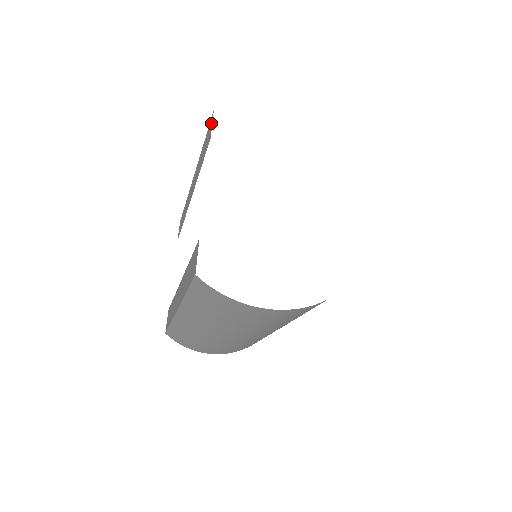
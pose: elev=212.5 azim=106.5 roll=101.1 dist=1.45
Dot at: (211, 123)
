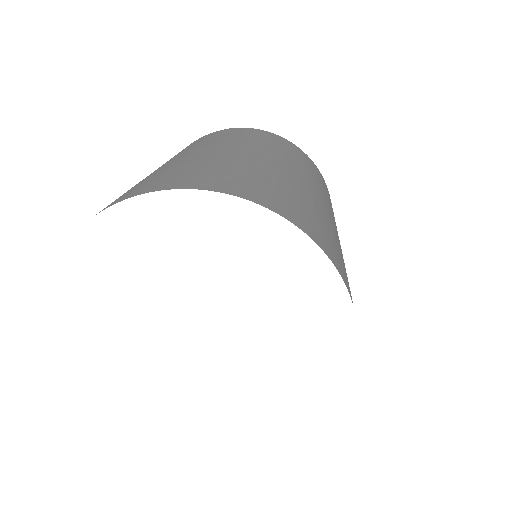
Dot at: occluded
